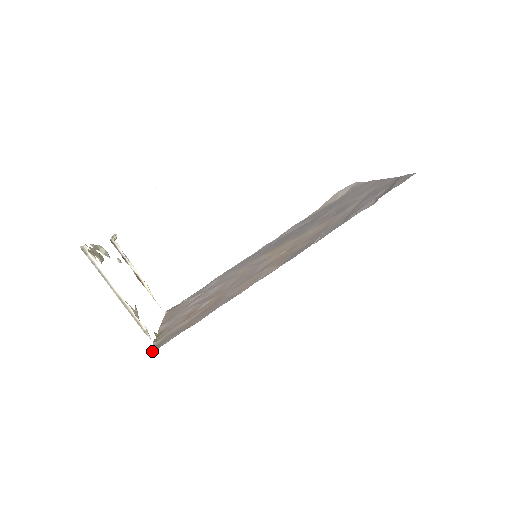
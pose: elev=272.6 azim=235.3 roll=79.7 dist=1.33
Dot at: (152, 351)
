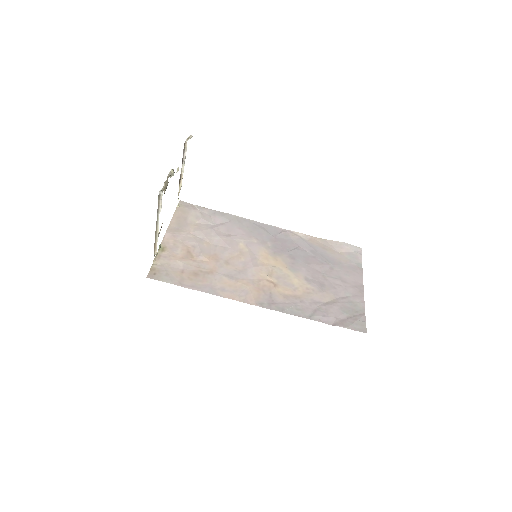
Dot at: (149, 275)
